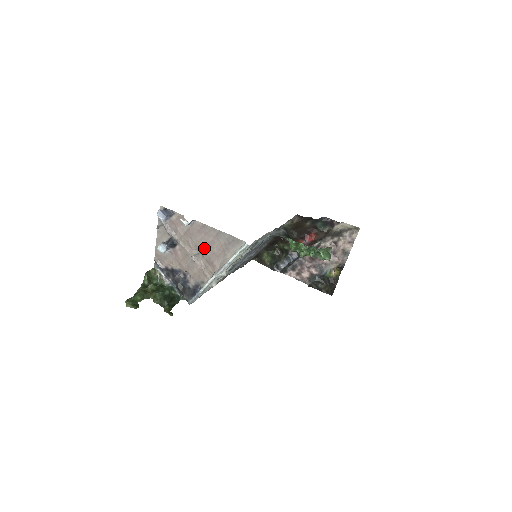
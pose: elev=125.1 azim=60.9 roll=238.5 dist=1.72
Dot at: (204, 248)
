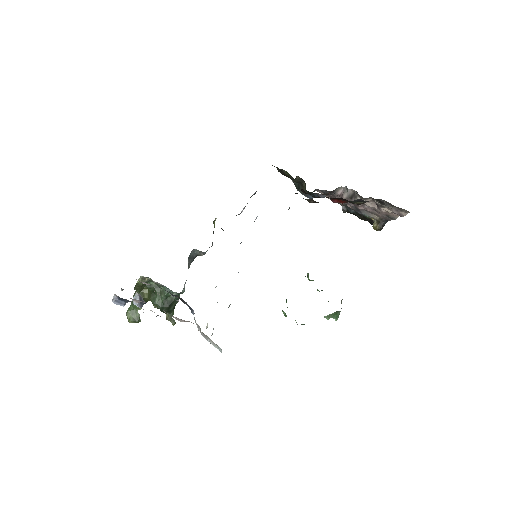
Dot at: occluded
